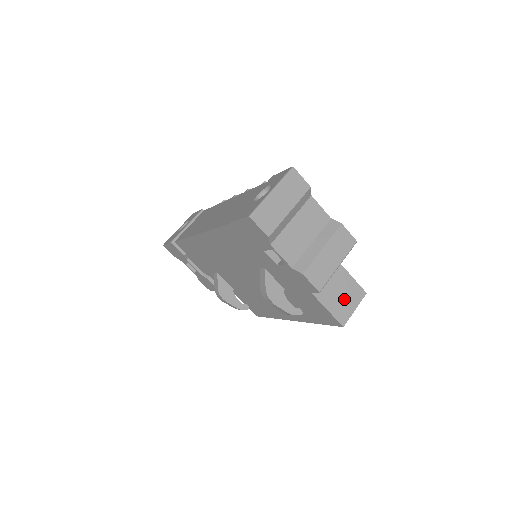
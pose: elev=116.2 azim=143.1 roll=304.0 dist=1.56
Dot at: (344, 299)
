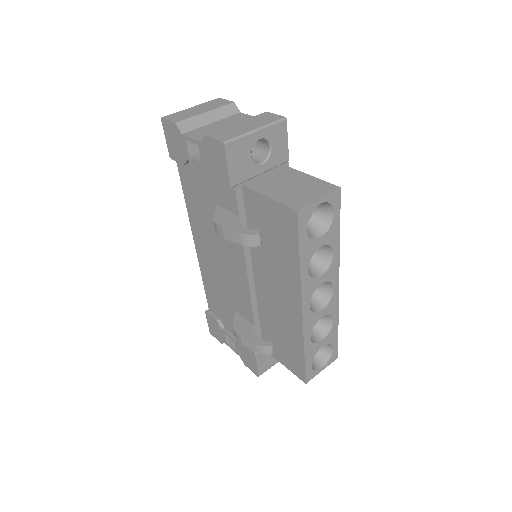
Dot at: (301, 192)
